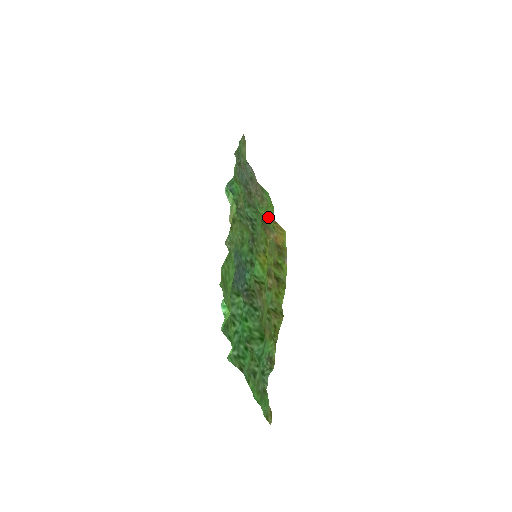
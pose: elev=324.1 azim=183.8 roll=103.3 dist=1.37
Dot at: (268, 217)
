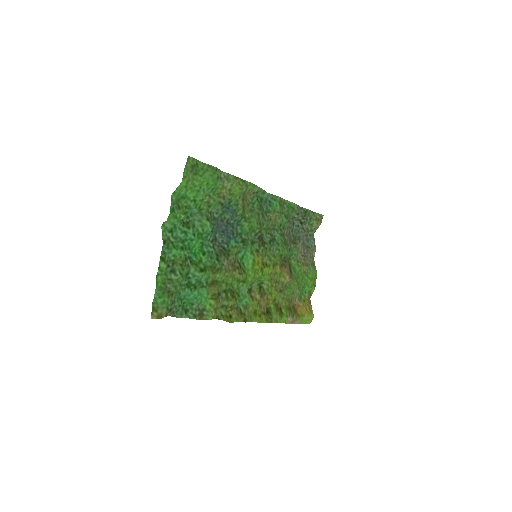
Dot at: (302, 281)
